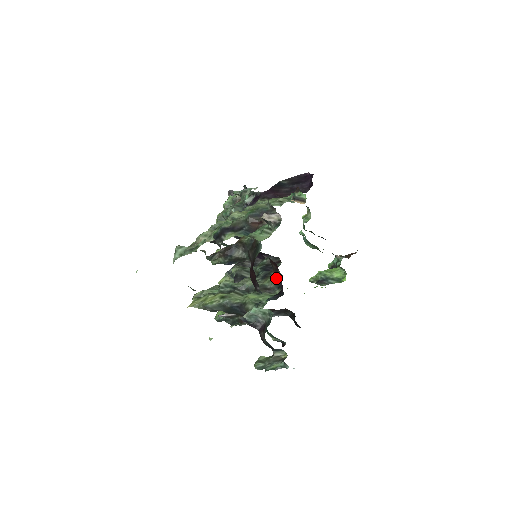
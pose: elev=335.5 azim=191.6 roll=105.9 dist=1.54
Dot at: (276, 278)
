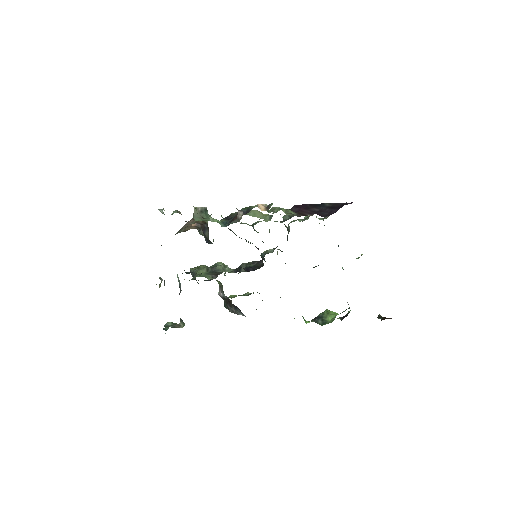
Dot at: occluded
